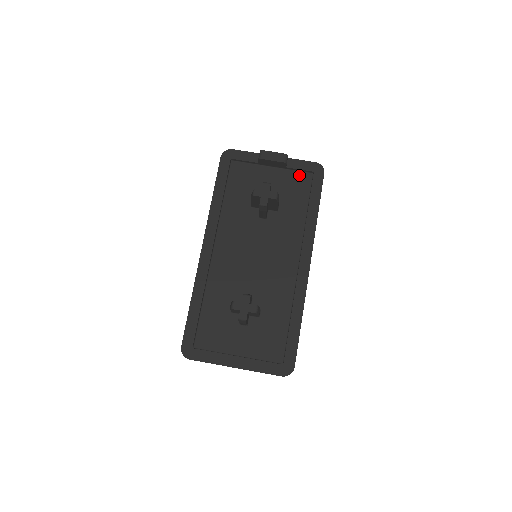
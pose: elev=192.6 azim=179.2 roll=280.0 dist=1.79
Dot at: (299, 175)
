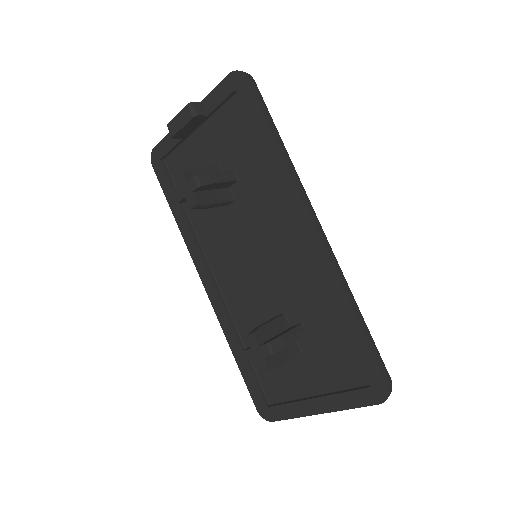
Dot at: (228, 110)
